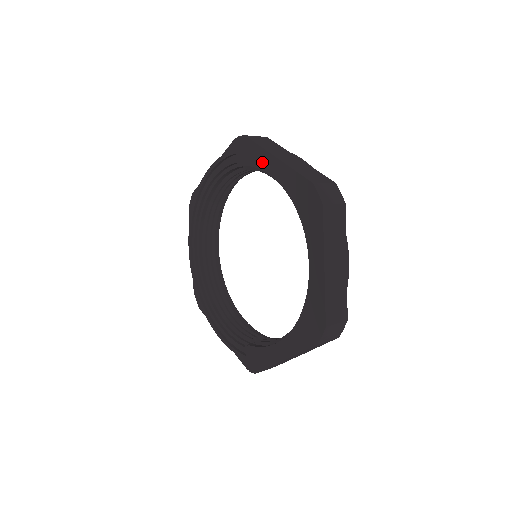
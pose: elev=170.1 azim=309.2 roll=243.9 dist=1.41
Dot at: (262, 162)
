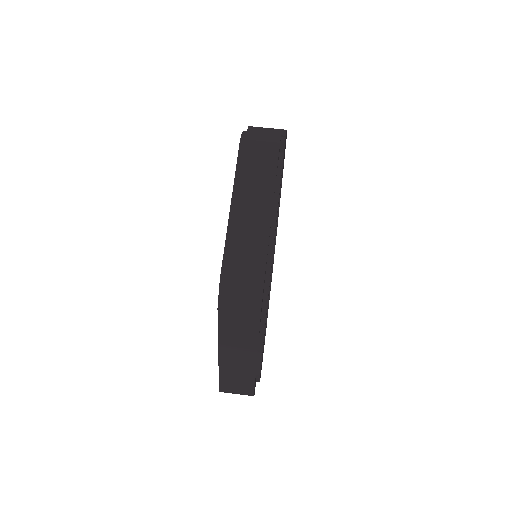
Dot at: occluded
